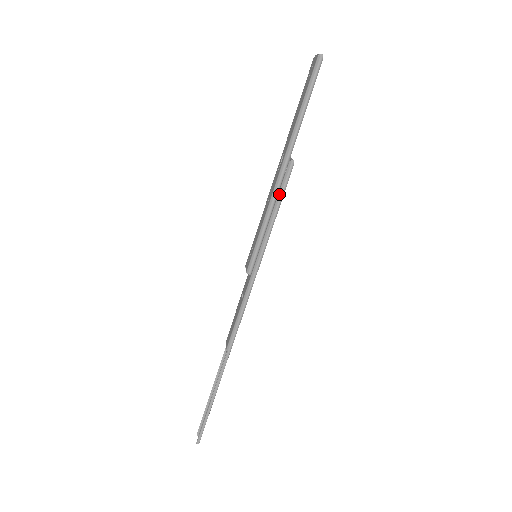
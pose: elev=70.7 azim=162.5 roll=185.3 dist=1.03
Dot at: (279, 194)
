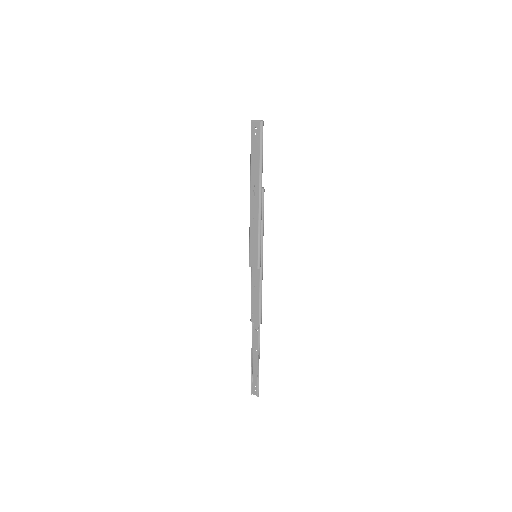
Dot at: (262, 211)
